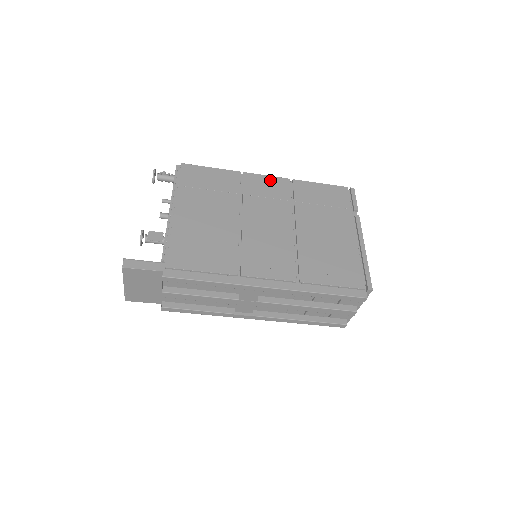
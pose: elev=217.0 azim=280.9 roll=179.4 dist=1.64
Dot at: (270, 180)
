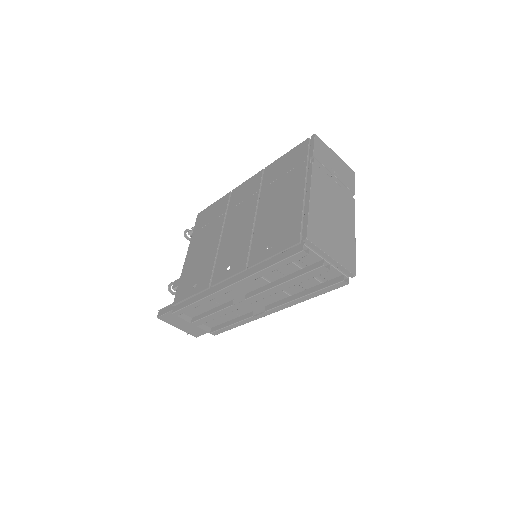
Dot at: (248, 183)
